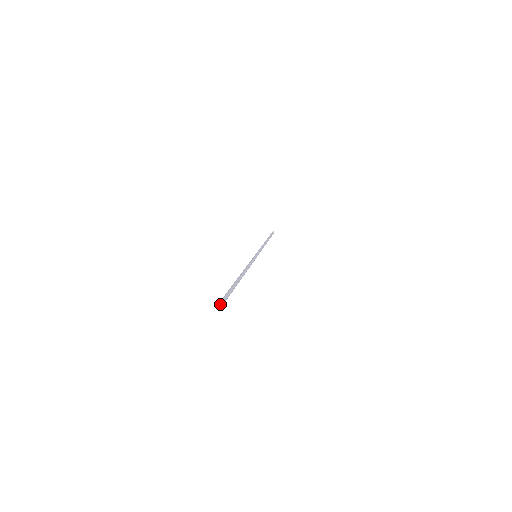
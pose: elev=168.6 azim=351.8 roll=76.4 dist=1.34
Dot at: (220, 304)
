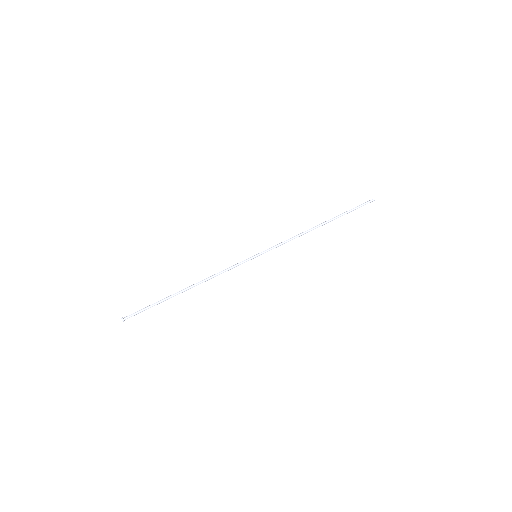
Dot at: (122, 319)
